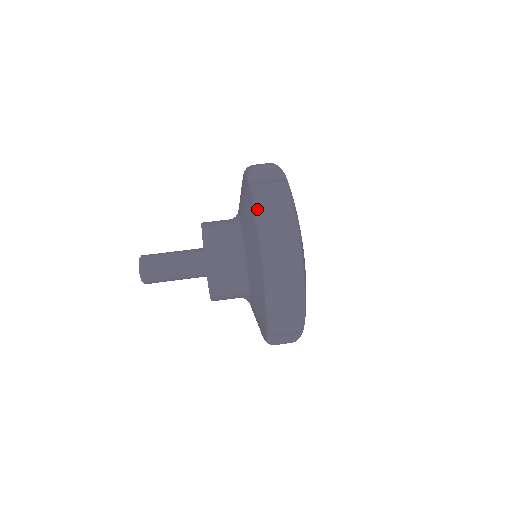
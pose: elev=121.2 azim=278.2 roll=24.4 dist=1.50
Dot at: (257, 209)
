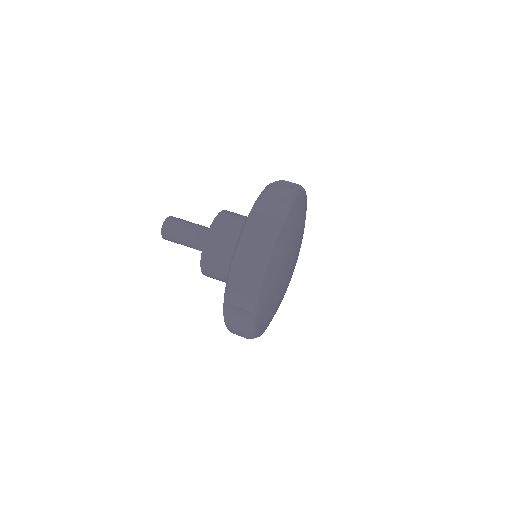
Dot at: (278, 181)
